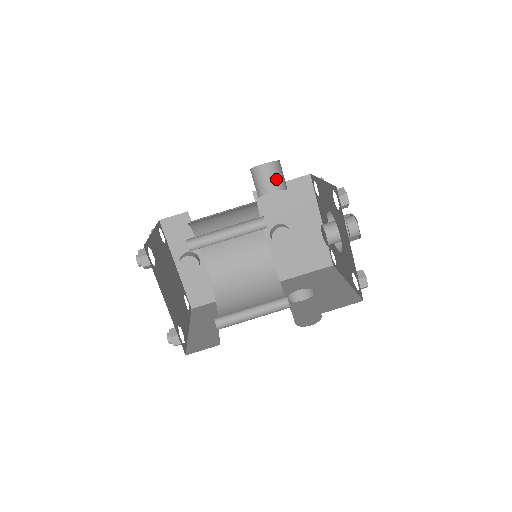
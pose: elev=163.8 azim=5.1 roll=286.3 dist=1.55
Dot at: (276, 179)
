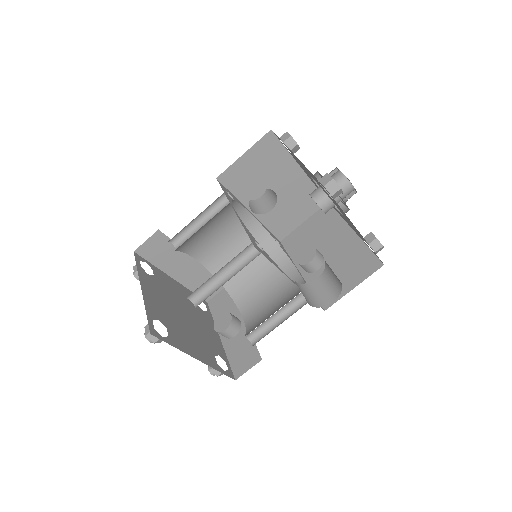
Dot at: (272, 198)
